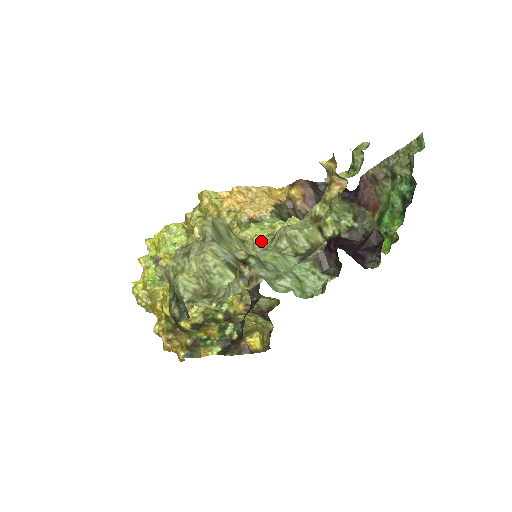
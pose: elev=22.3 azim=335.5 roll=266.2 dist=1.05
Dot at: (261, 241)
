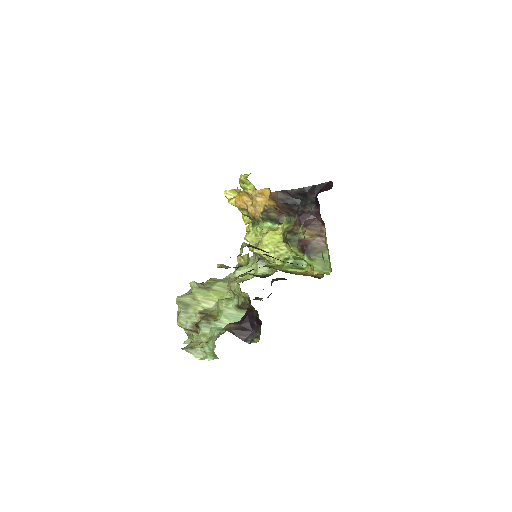
Dot at: (252, 251)
